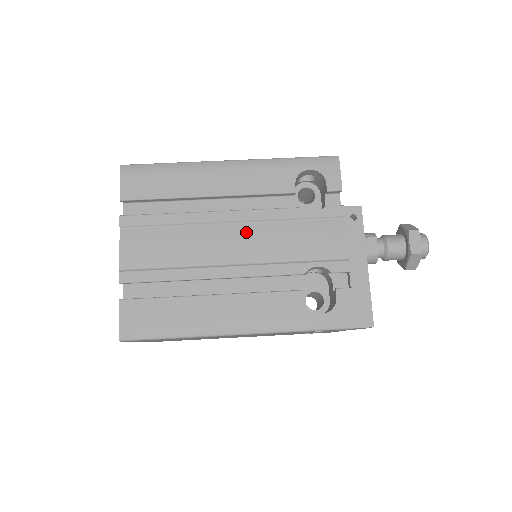
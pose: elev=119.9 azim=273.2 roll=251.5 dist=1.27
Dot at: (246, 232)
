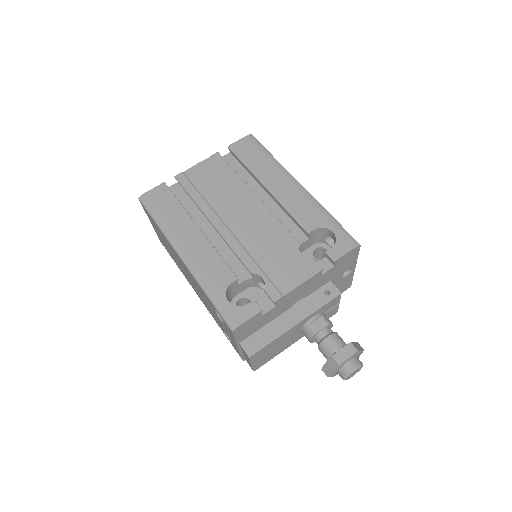
Dot at: (256, 221)
